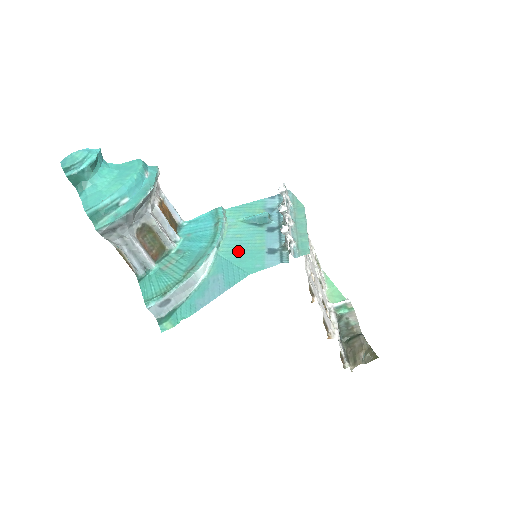
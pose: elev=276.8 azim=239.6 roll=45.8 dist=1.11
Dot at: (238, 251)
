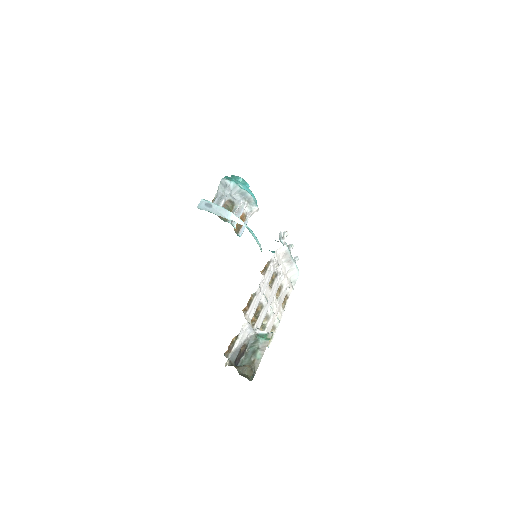
Dot at: occluded
